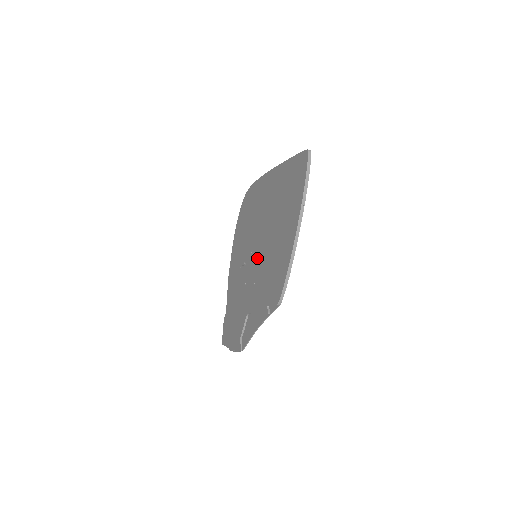
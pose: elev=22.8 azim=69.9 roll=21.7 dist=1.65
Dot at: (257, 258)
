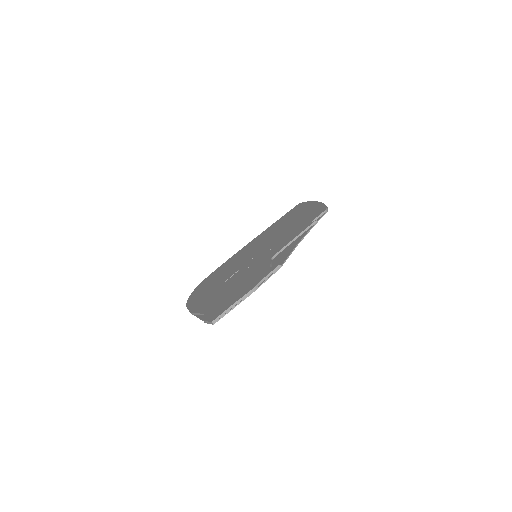
Dot at: (263, 249)
